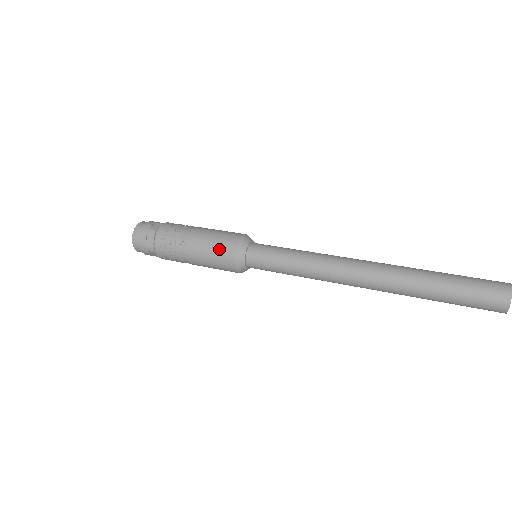
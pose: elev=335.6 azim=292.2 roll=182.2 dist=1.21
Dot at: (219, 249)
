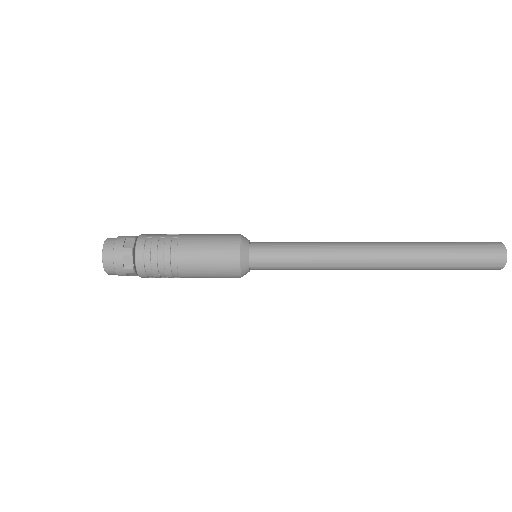
Dot at: (220, 238)
